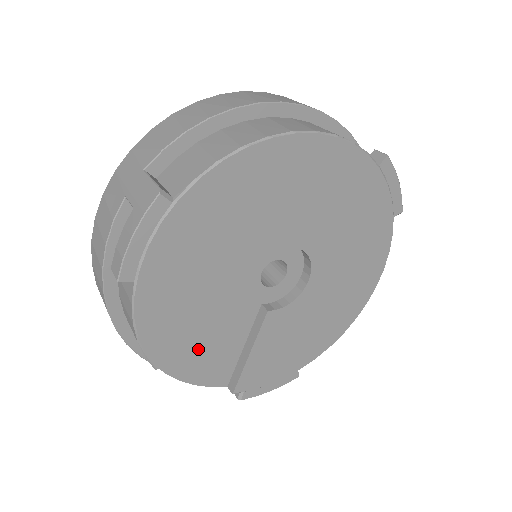
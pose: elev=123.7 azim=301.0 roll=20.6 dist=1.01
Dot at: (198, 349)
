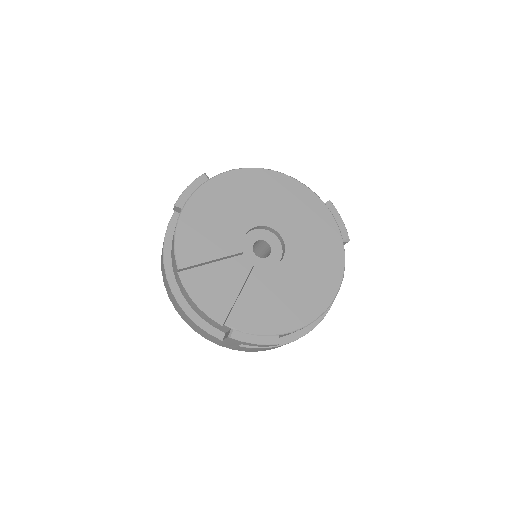
Dot at: (207, 279)
